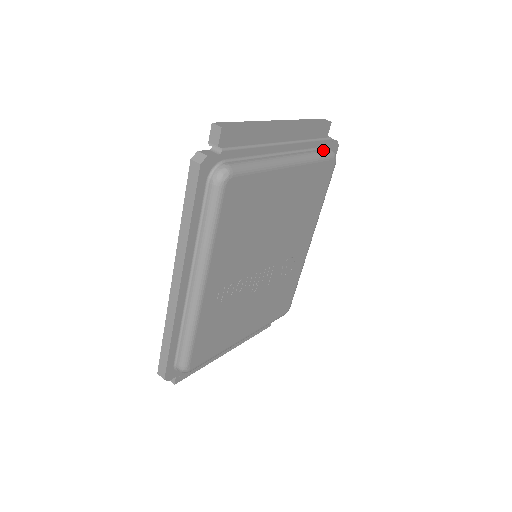
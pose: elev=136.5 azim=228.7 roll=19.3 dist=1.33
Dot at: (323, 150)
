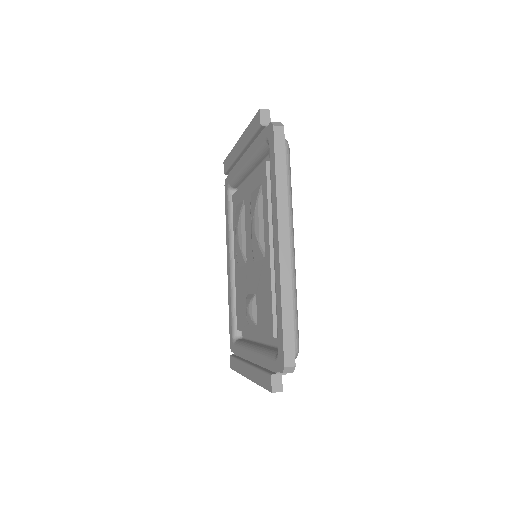
Dot at: occluded
